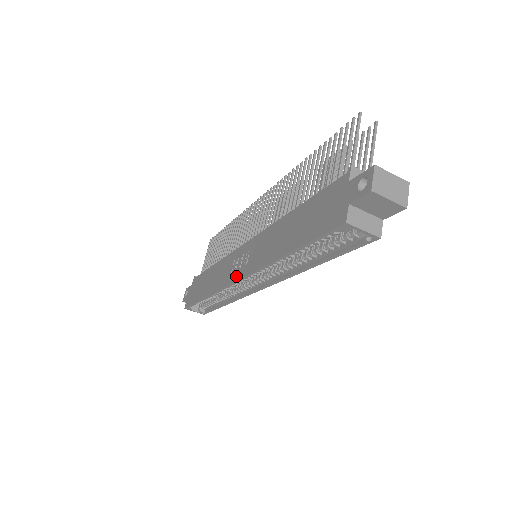
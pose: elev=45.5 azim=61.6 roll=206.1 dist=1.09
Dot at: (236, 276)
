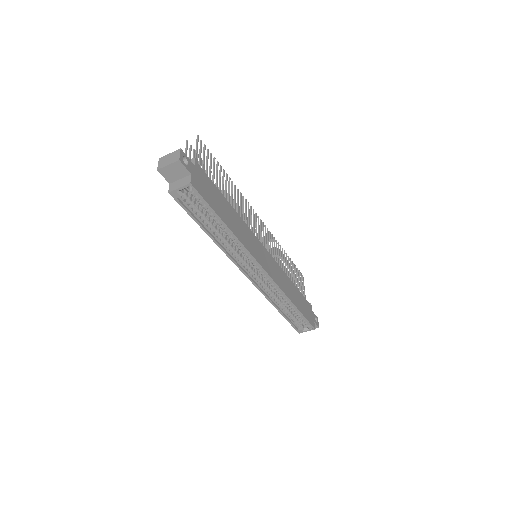
Dot at: (248, 276)
